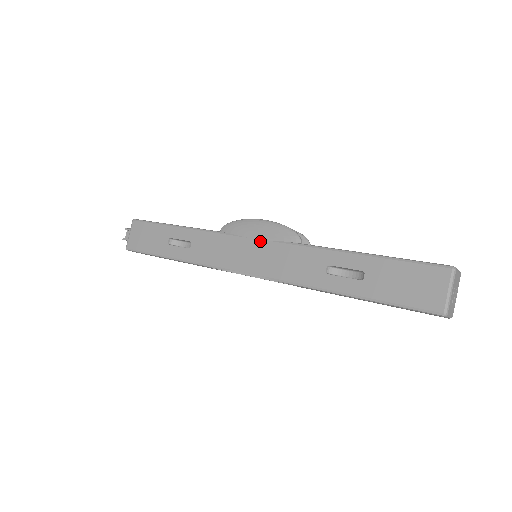
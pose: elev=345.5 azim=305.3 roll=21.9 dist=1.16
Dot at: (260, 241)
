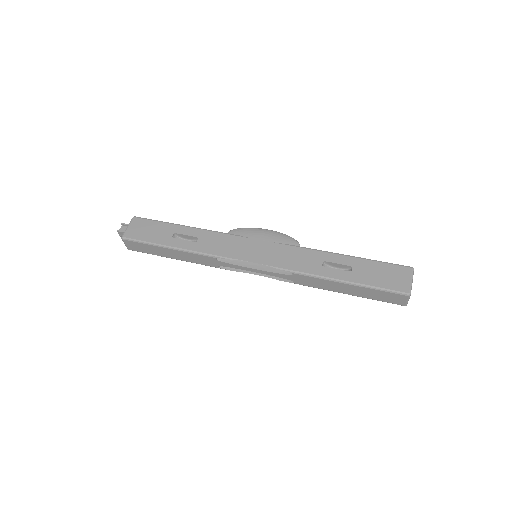
Dot at: (266, 242)
